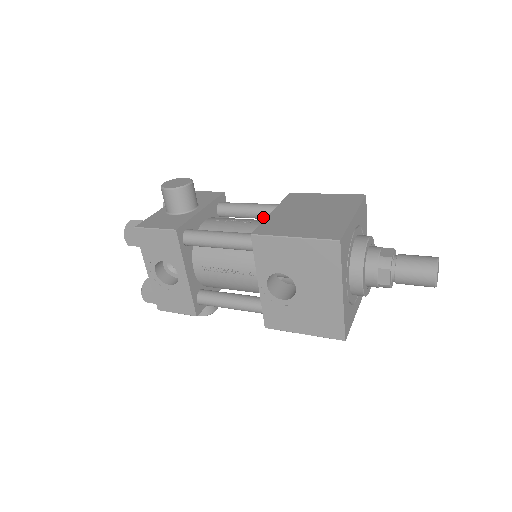
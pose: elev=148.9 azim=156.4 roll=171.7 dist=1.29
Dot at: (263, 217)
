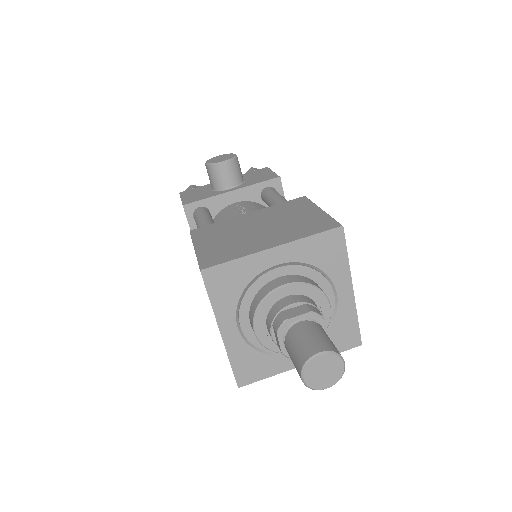
Dot at: occluded
